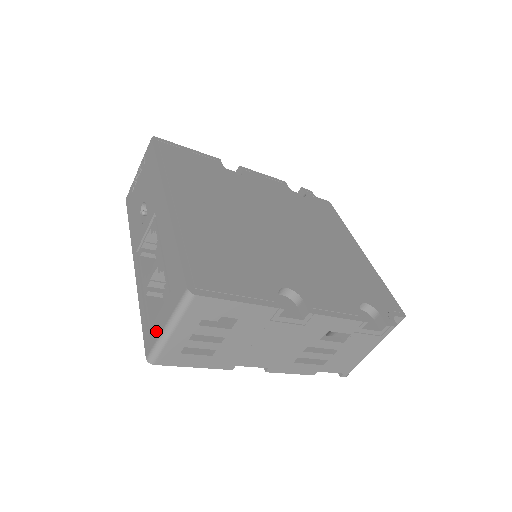
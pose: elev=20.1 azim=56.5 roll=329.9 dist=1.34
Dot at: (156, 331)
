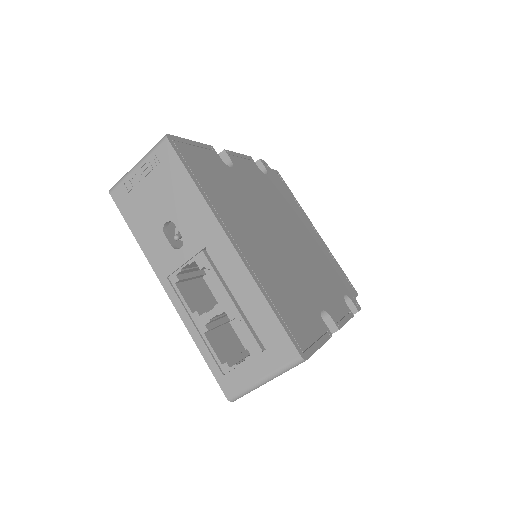
Dot at: (244, 379)
